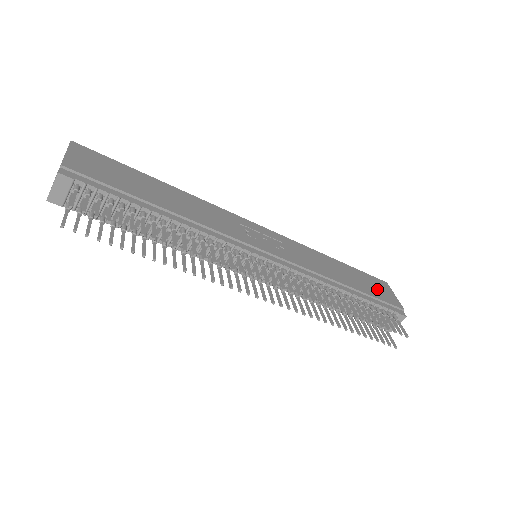
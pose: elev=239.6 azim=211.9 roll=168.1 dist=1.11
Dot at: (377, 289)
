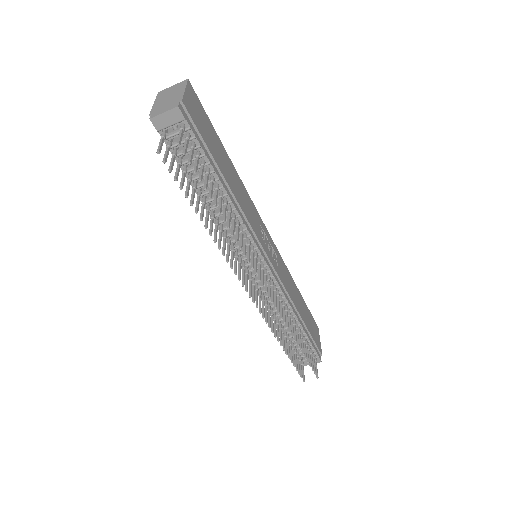
Dot at: (313, 329)
